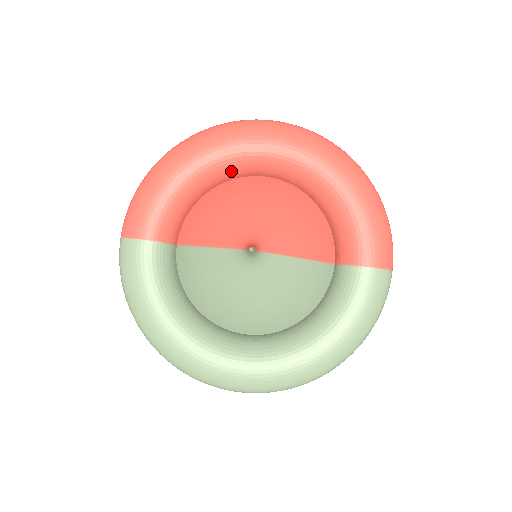
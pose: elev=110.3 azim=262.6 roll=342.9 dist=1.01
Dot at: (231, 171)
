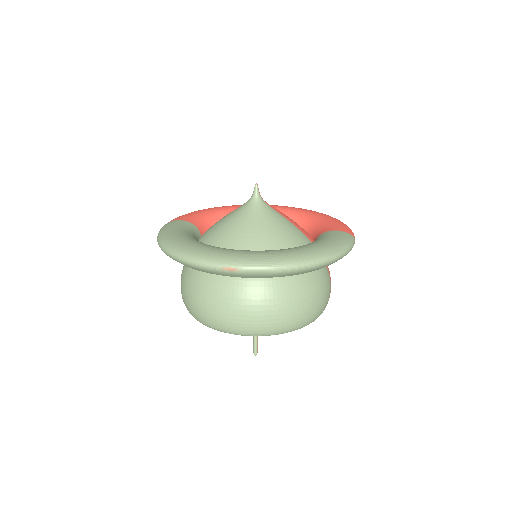
Dot at: occluded
